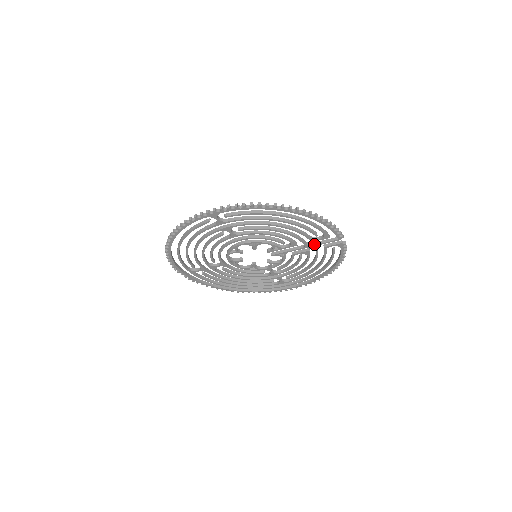
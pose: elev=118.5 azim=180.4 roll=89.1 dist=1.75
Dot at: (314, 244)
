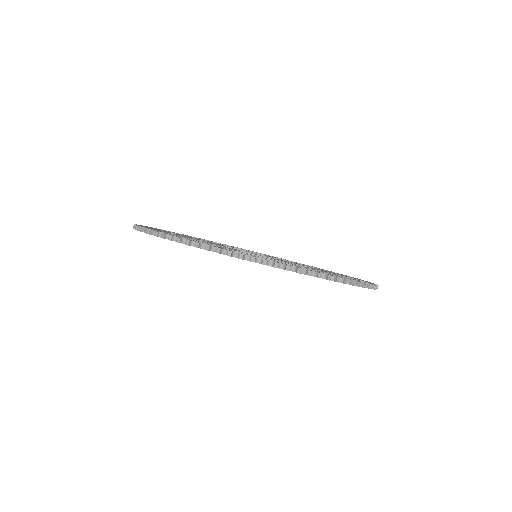
Dot at: occluded
